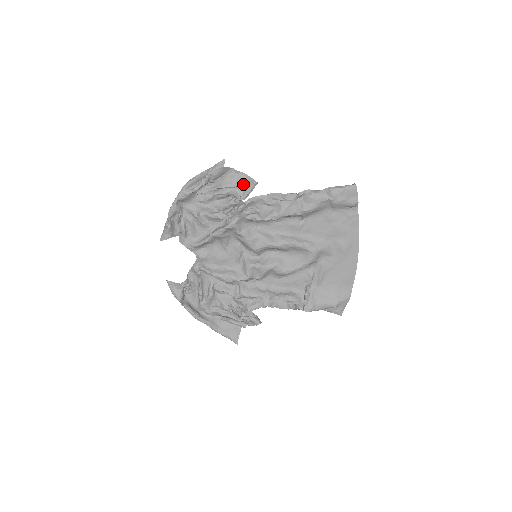
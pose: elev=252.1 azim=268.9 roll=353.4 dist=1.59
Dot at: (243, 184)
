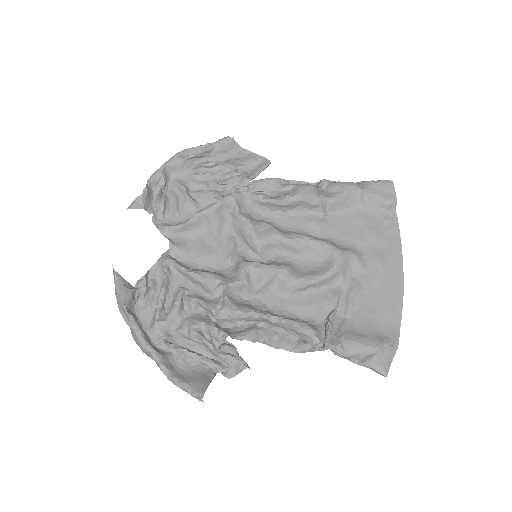
Dot at: (252, 164)
